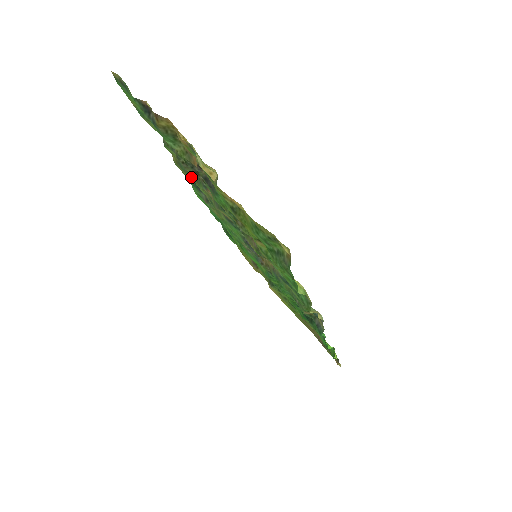
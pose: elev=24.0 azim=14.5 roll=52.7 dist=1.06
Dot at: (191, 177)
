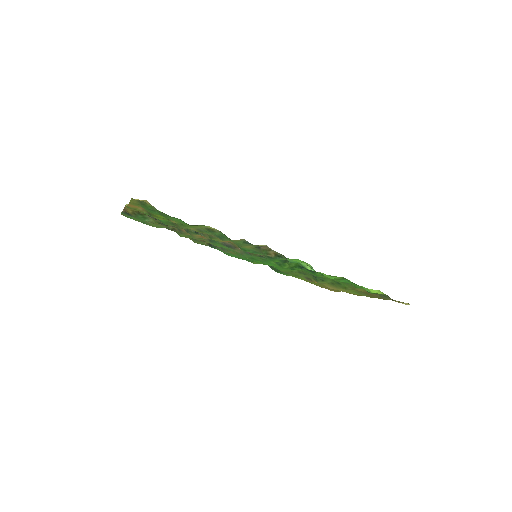
Dot at: occluded
